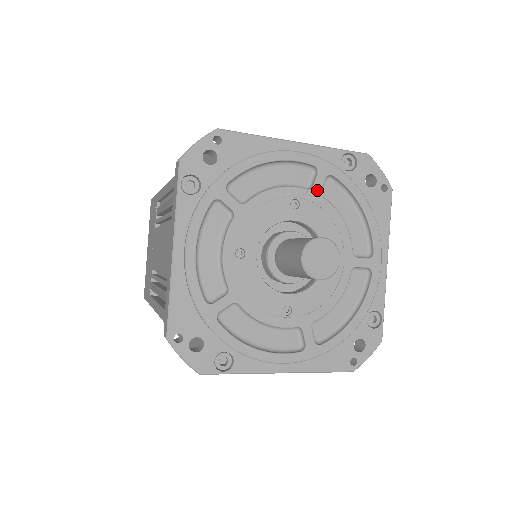
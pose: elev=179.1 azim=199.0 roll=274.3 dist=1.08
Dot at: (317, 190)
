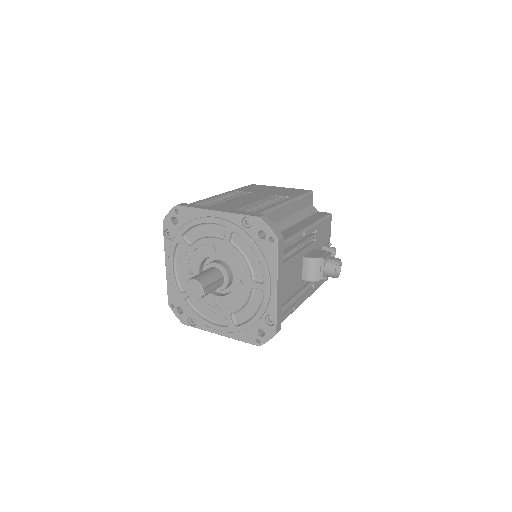
Dot at: (226, 240)
